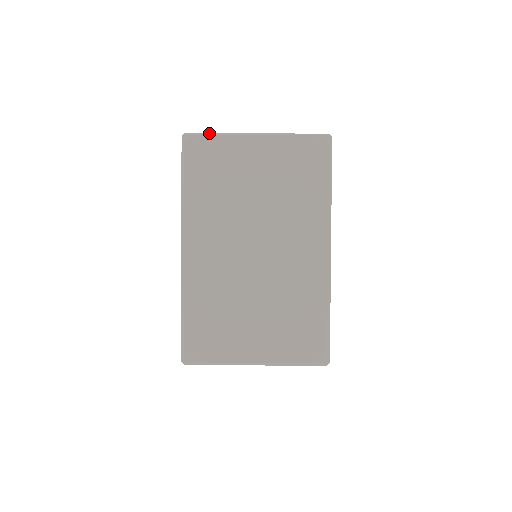
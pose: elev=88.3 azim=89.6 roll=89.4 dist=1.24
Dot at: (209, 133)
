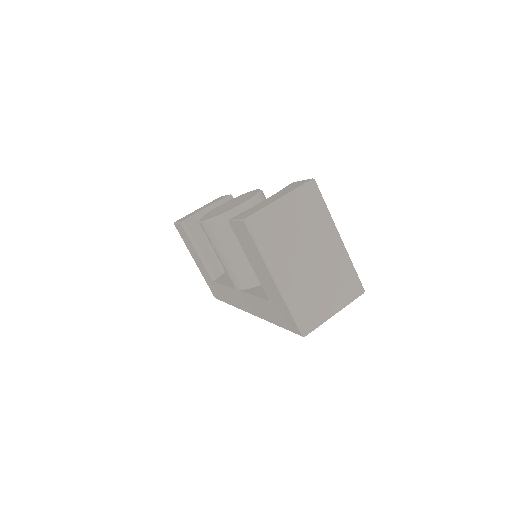
Dot at: (257, 212)
